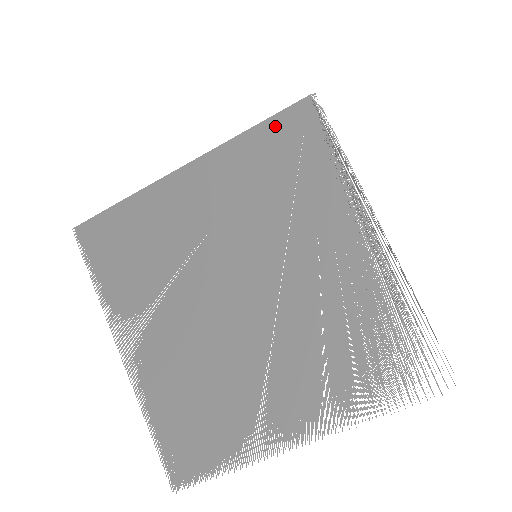
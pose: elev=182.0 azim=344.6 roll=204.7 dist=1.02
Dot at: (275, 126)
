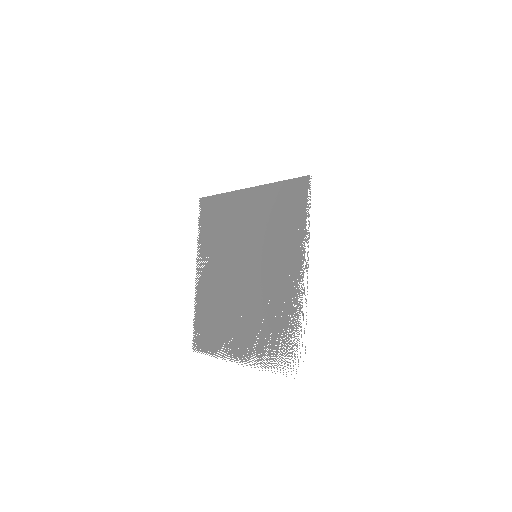
Dot at: (287, 187)
